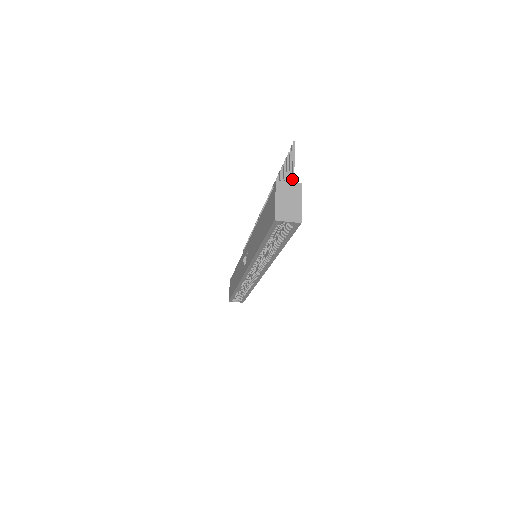
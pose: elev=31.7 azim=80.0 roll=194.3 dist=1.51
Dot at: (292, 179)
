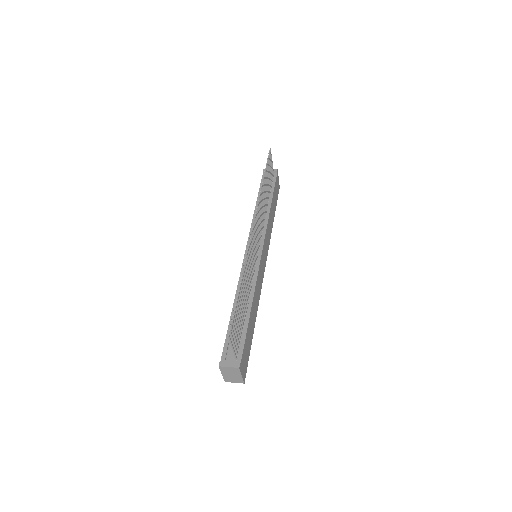
Dot at: (234, 355)
